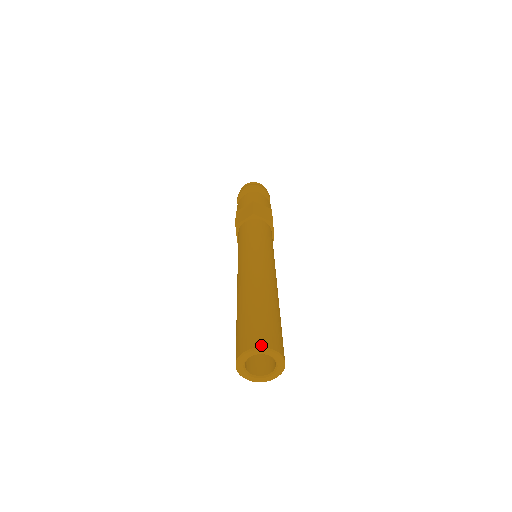
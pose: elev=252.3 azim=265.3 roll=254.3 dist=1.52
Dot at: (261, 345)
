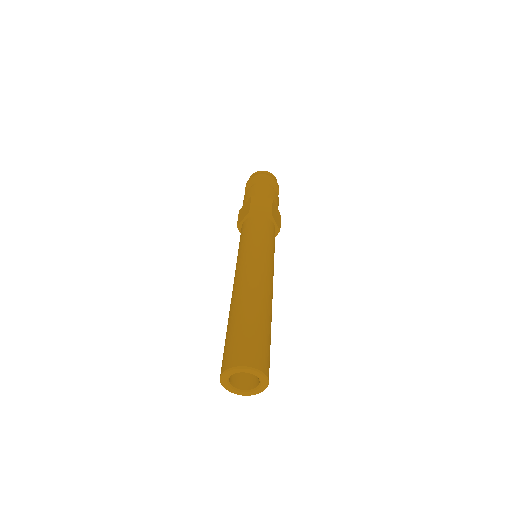
Dot at: (261, 368)
